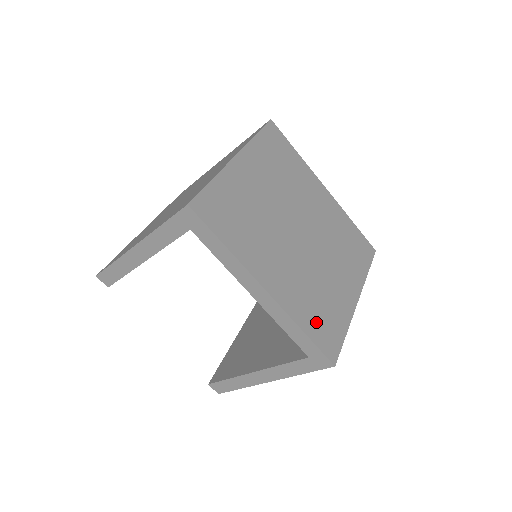
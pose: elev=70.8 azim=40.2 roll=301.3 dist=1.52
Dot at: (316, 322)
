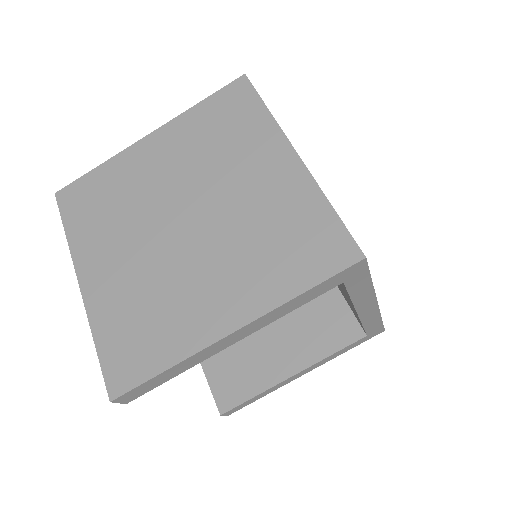
Dot at: occluded
